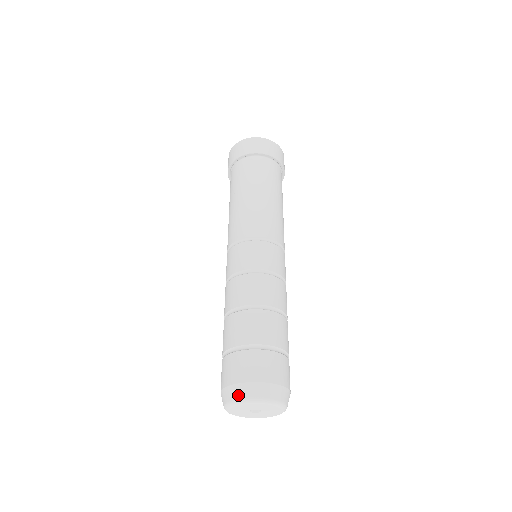
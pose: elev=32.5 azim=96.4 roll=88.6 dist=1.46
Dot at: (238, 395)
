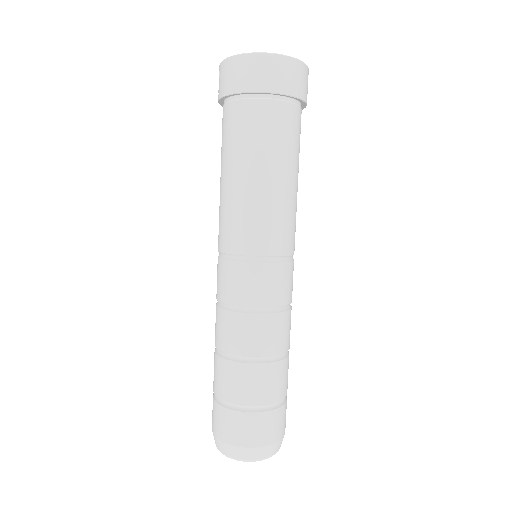
Dot at: (239, 456)
